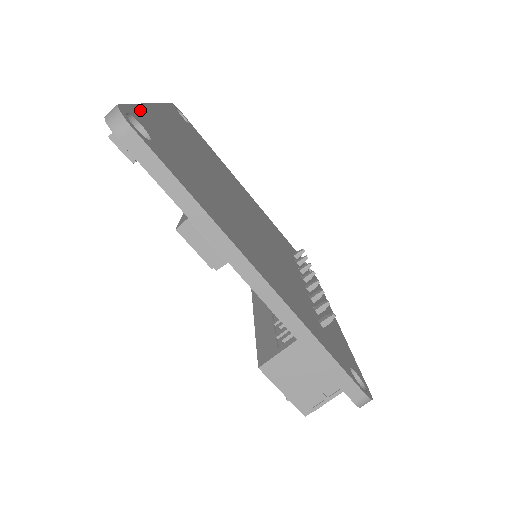
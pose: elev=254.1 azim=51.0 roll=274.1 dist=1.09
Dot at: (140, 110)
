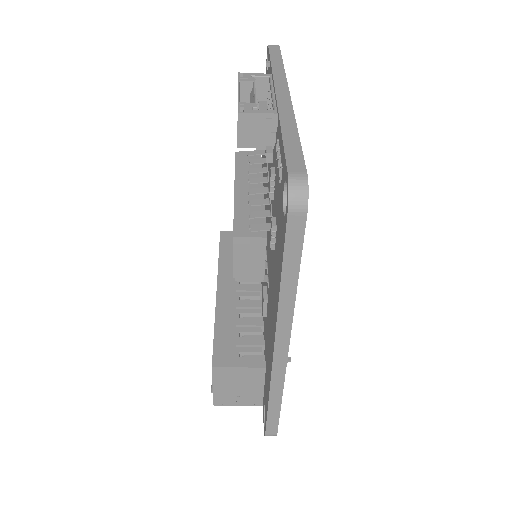
Dot at: occluded
